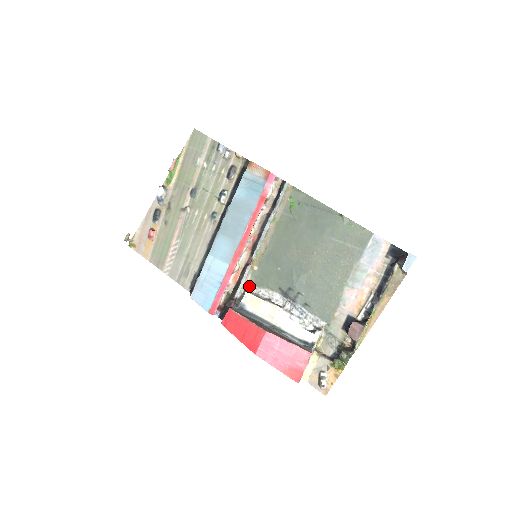
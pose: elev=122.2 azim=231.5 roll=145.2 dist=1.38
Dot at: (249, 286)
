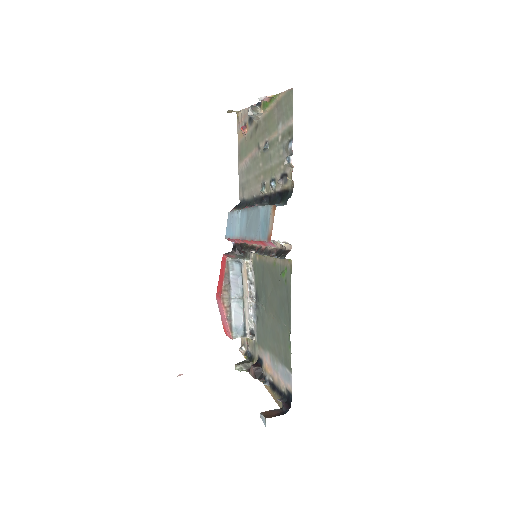
Dot at: (250, 259)
